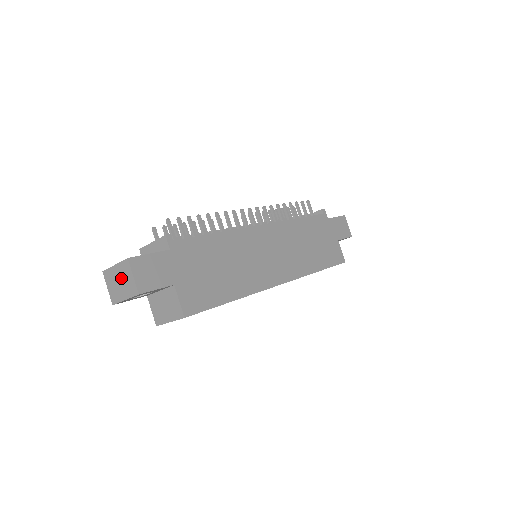
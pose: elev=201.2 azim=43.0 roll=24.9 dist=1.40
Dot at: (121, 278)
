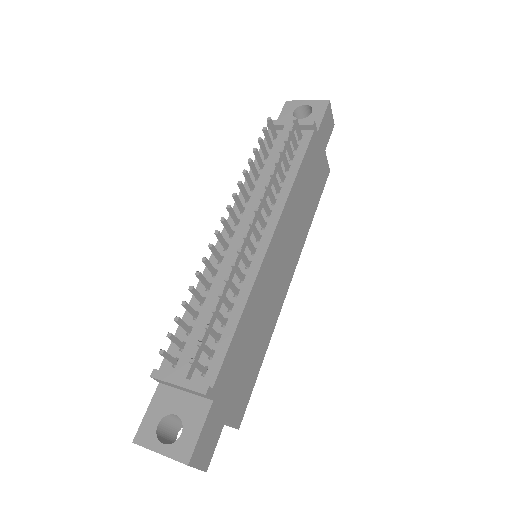
Dot at: occluded
